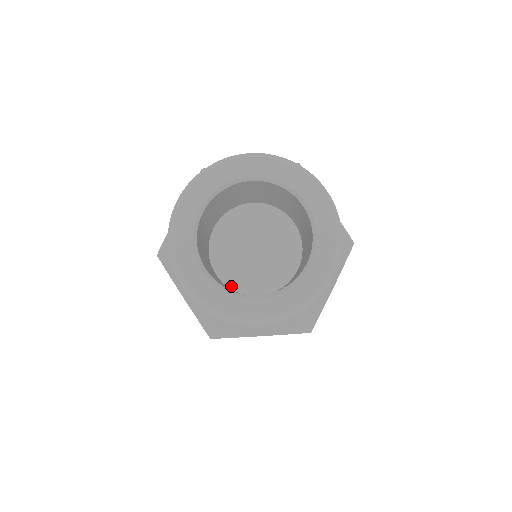
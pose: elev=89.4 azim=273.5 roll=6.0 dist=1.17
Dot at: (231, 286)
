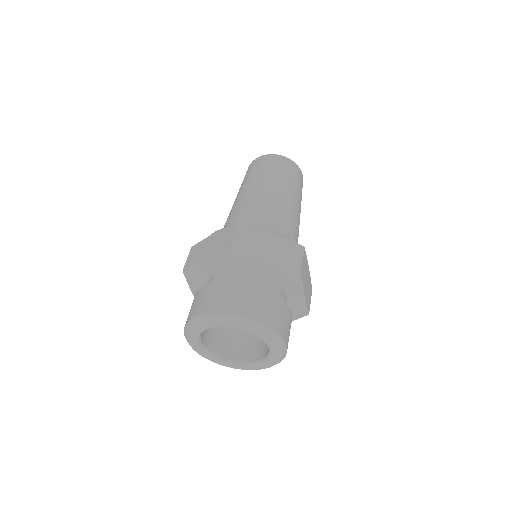
Dot at: occluded
